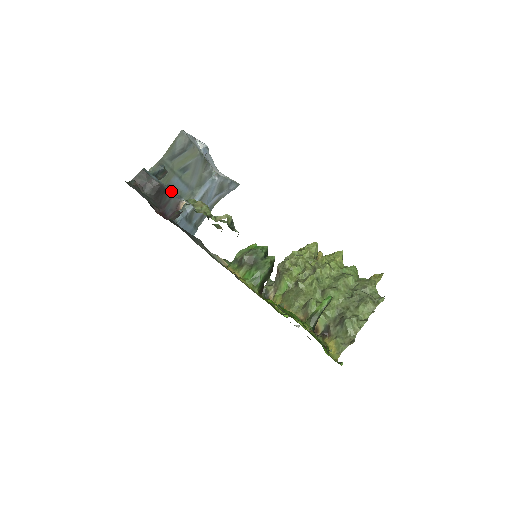
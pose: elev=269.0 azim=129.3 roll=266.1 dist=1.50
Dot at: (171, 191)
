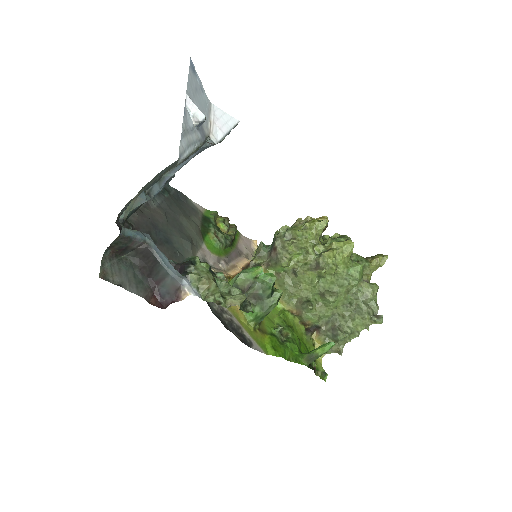
Dot at: (165, 262)
